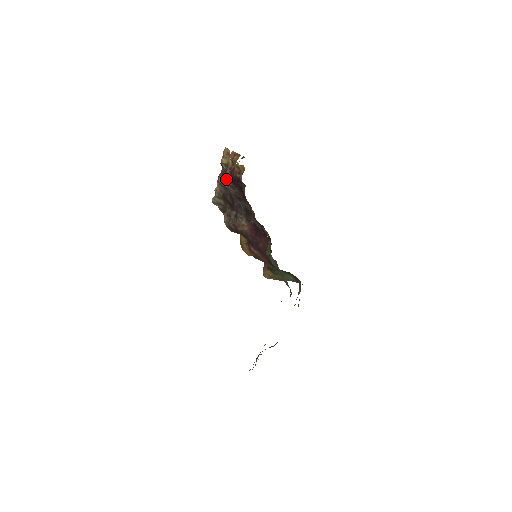
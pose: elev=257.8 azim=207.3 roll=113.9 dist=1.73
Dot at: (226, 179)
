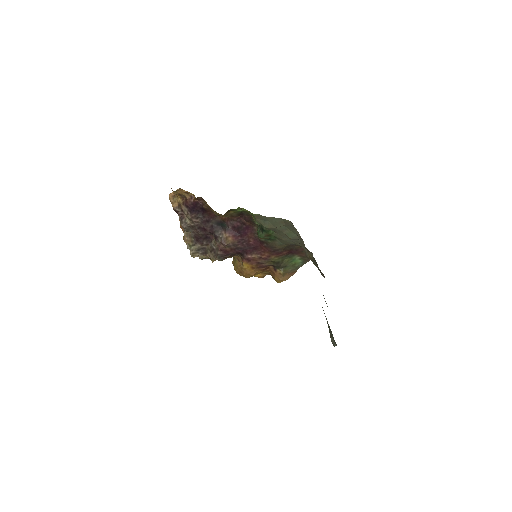
Dot at: (186, 216)
